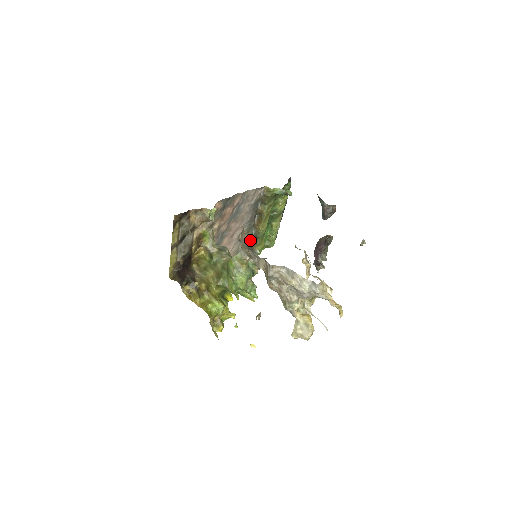
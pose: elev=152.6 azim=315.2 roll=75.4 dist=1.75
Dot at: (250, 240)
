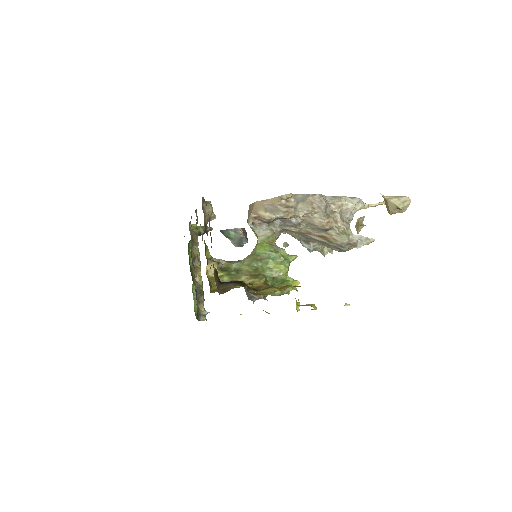
Dot at: (196, 299)
